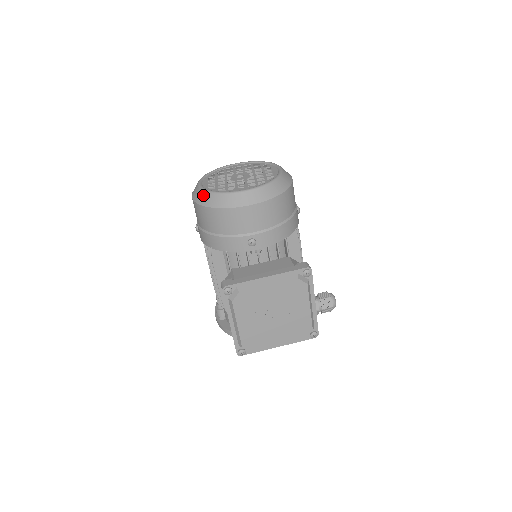
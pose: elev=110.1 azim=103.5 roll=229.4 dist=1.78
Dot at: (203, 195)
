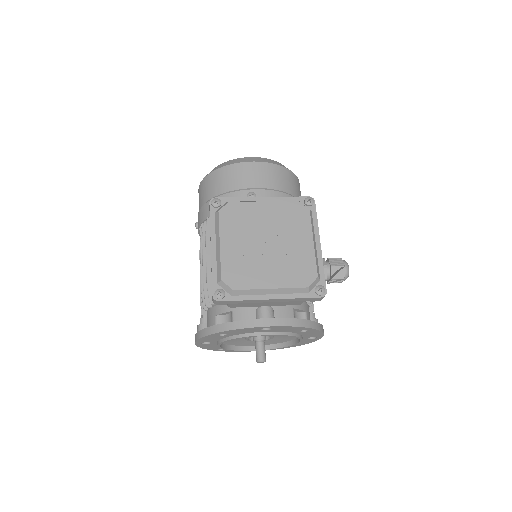
Dot at: occluded
